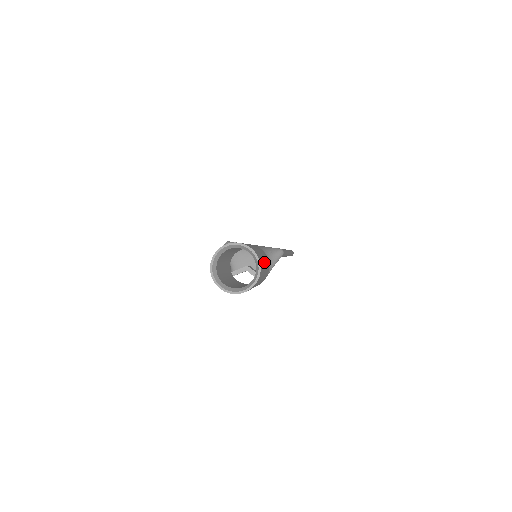
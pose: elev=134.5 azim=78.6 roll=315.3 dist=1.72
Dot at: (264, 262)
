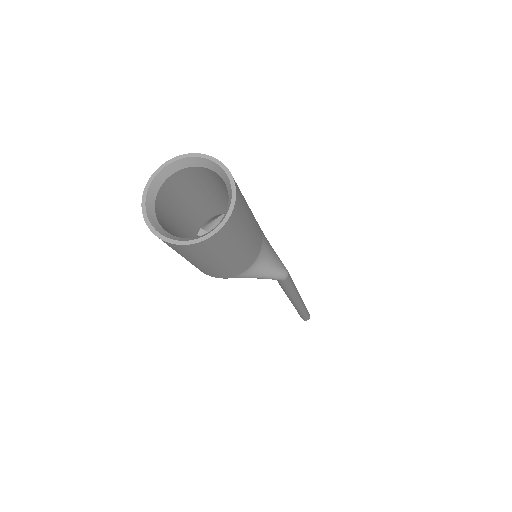
Dot at: (240, 243)
